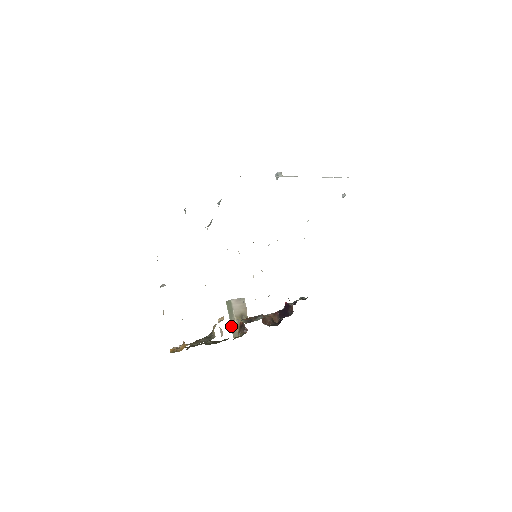
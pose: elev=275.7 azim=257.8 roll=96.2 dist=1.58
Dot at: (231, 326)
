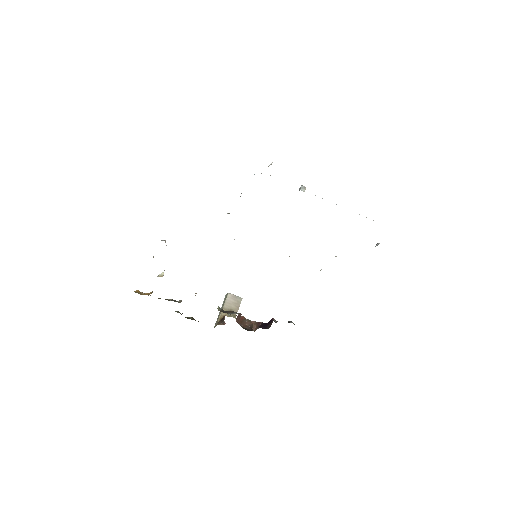
Dot at: (218, 316)
